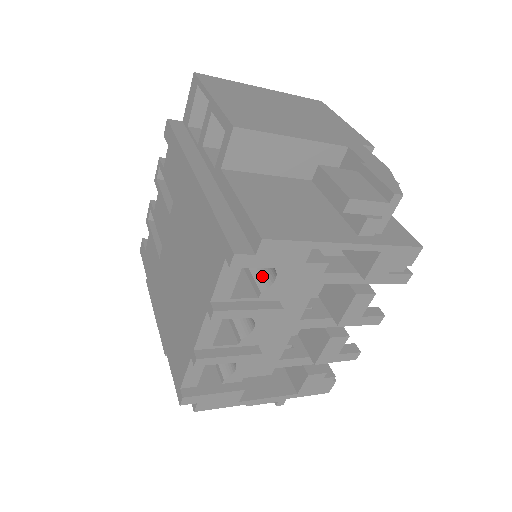
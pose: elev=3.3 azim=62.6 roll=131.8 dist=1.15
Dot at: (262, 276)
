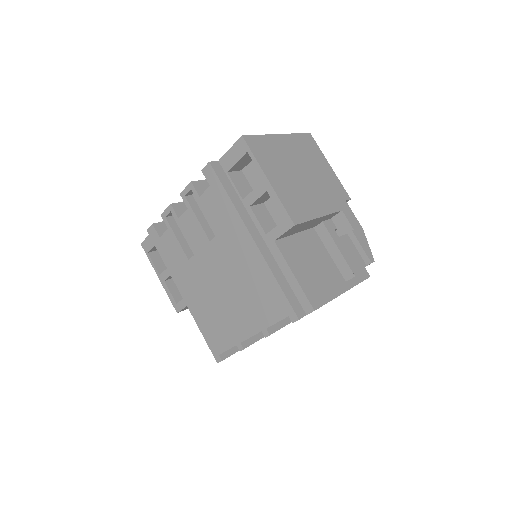
Dot at: occluded
